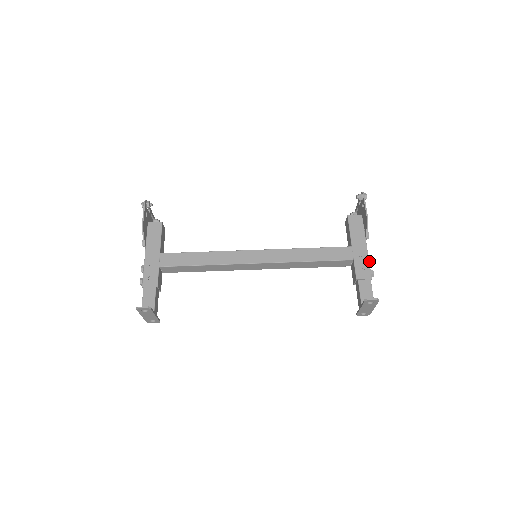
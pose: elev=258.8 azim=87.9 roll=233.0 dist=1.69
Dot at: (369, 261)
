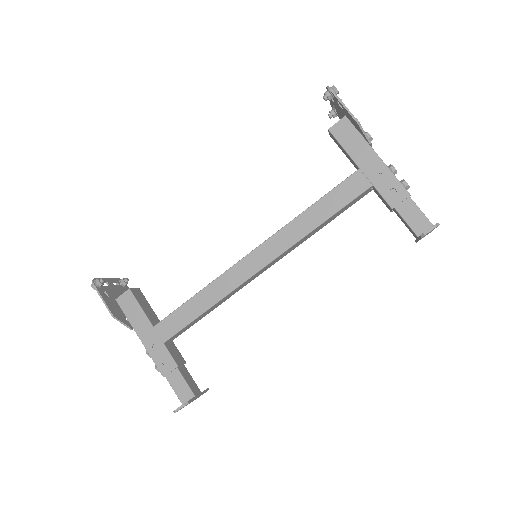
Dot at: (392, 172)
